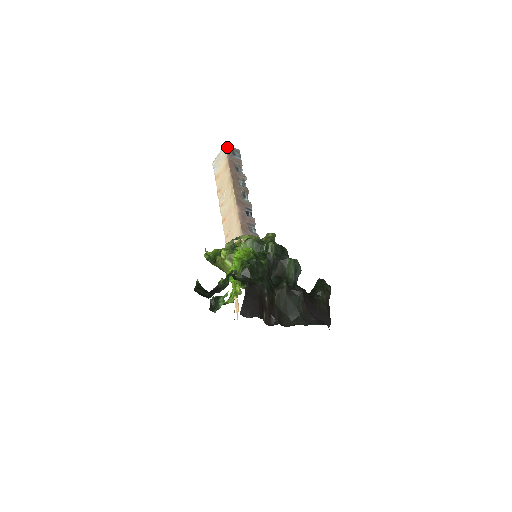
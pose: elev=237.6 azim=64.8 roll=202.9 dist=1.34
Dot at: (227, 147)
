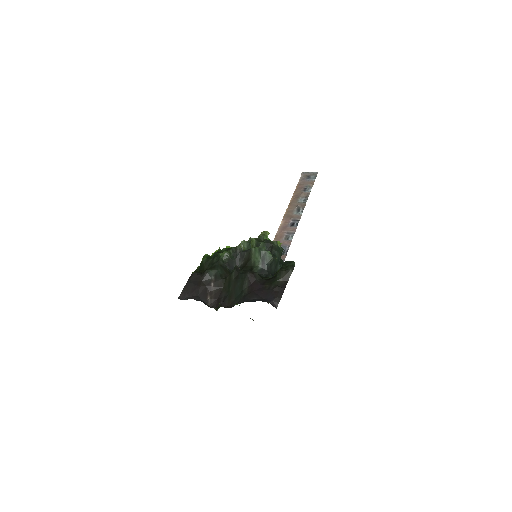
Dot at: (303, 174)
